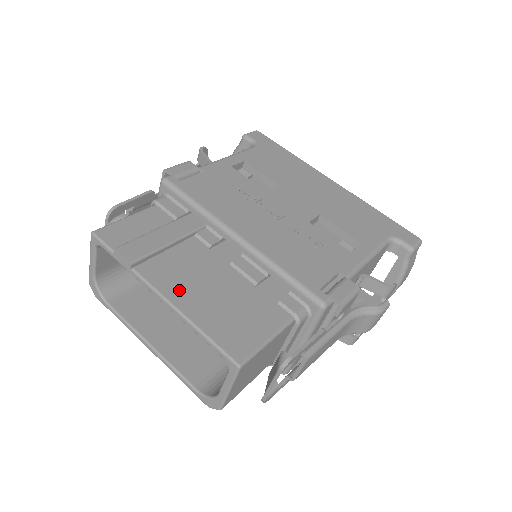
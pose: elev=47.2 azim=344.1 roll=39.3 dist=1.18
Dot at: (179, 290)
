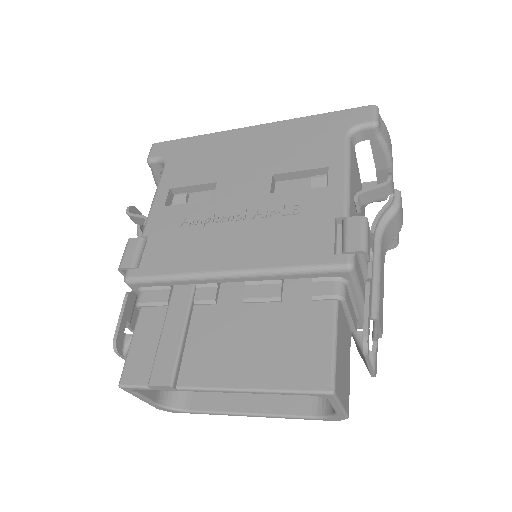
Dot at: (227, 370)
